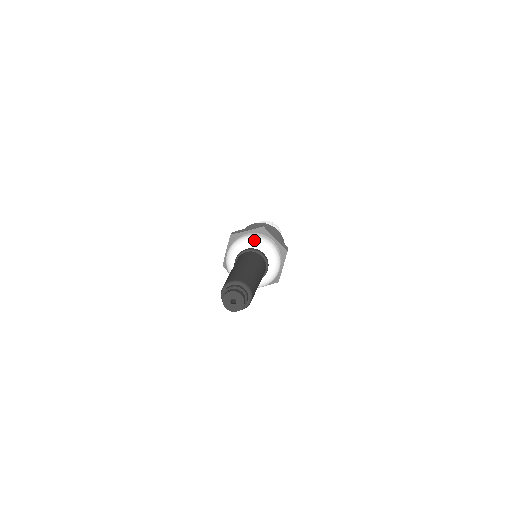
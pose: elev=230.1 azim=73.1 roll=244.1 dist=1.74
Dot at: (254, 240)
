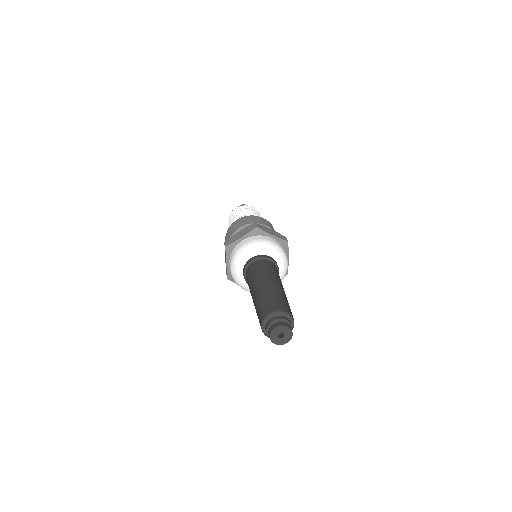
Dot at: (280, 253)
